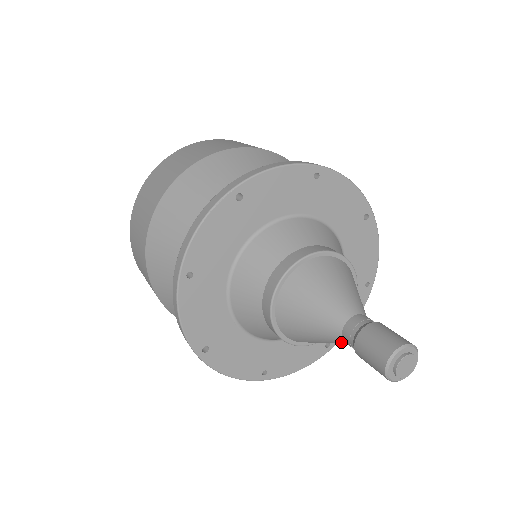
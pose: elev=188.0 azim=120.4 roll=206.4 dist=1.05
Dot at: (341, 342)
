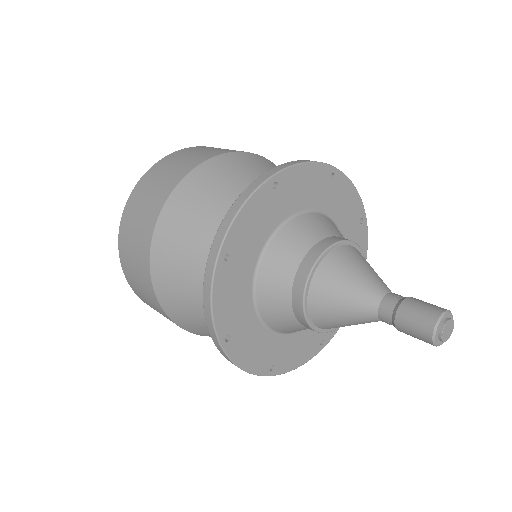
Dot at: (373, 320)
